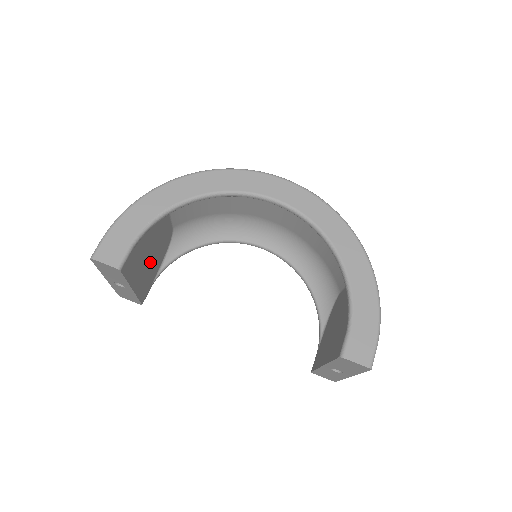
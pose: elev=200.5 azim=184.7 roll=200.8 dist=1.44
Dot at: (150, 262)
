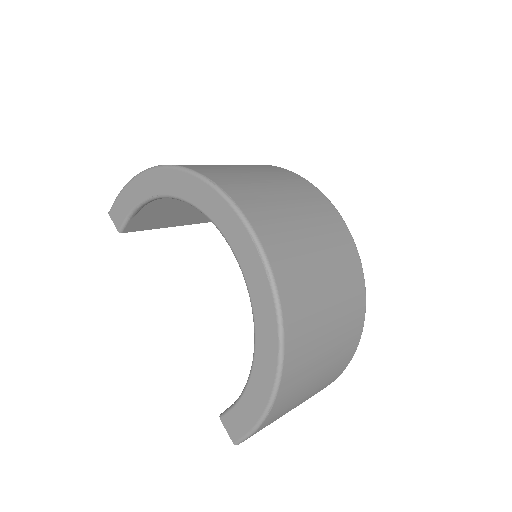
Dot at: occluded
